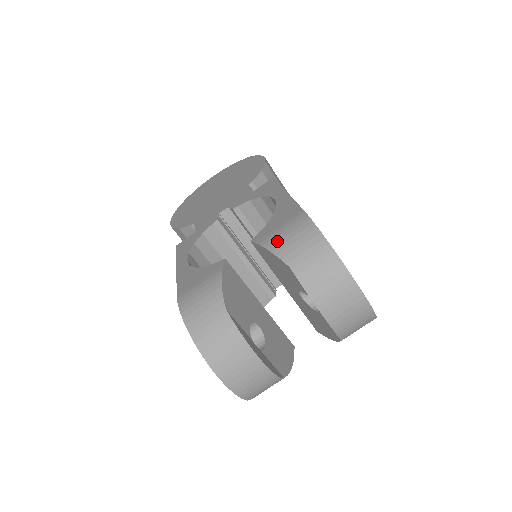
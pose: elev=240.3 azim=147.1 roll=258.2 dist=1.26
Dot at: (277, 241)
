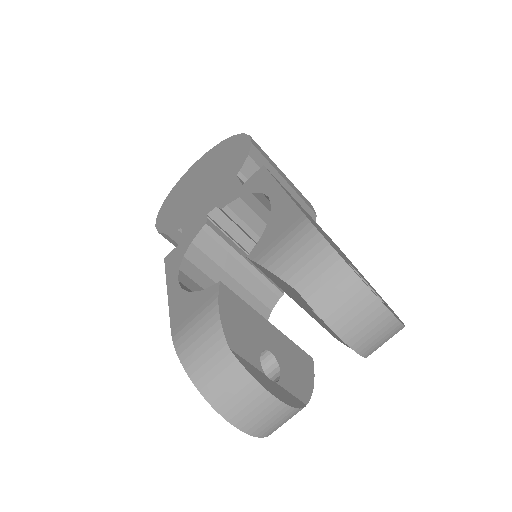
Dot at: (278, 258)
